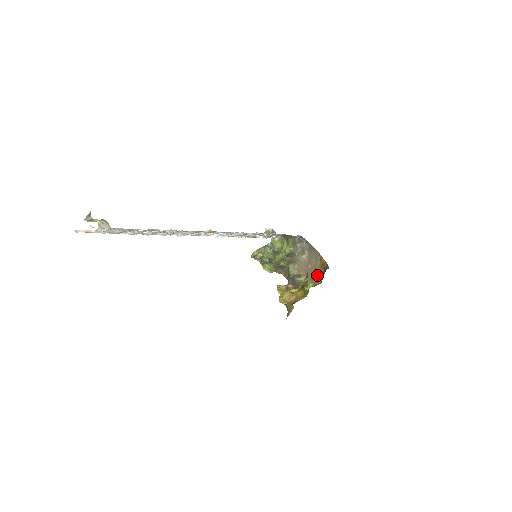
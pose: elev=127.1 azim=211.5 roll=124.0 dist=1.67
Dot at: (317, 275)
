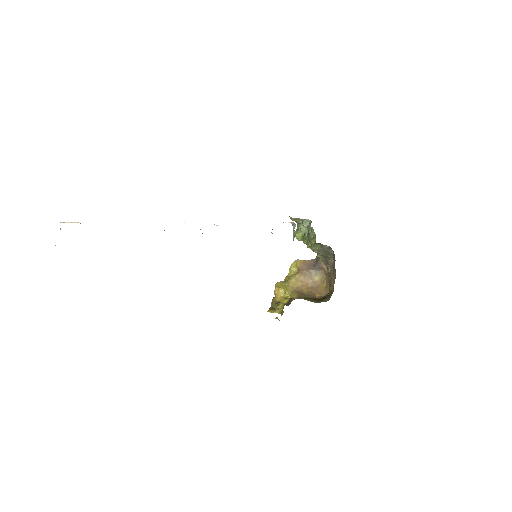
Dot at: (329, 285)
